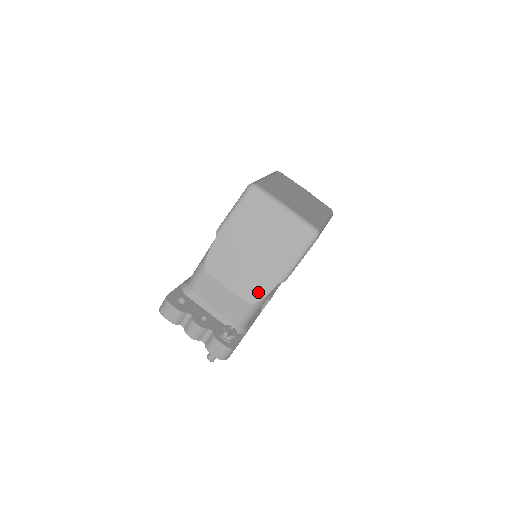
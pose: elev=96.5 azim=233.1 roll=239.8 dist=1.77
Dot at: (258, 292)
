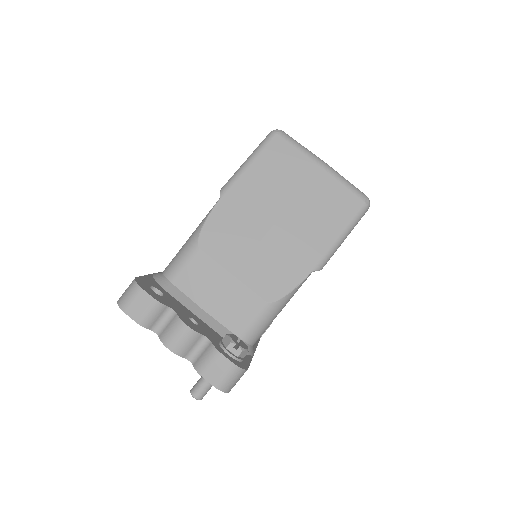
Dot at: (281, 283)
